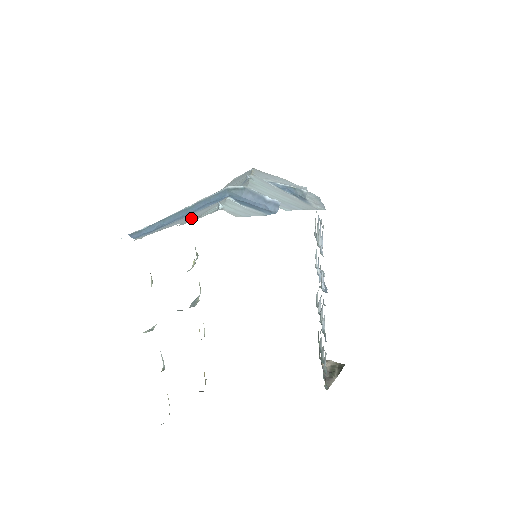
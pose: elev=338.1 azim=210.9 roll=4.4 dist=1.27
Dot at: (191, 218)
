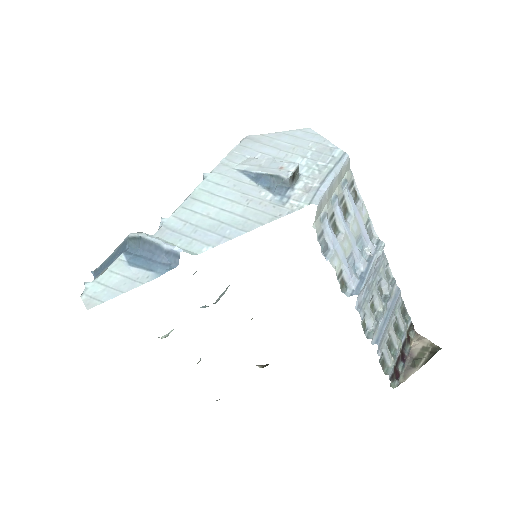
Dot at: occluded
